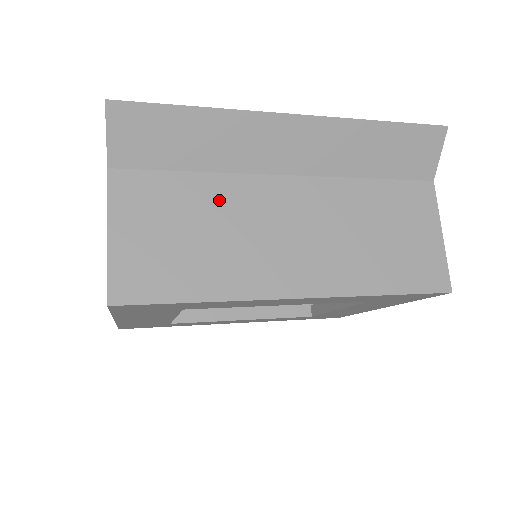
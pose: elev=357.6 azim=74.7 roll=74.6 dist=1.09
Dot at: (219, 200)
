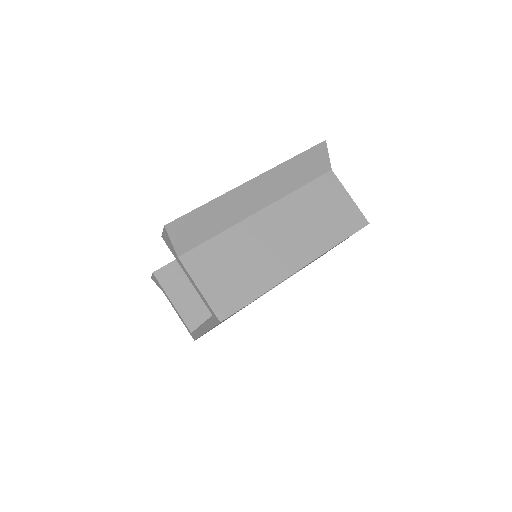
Dot at: (238, 242)
